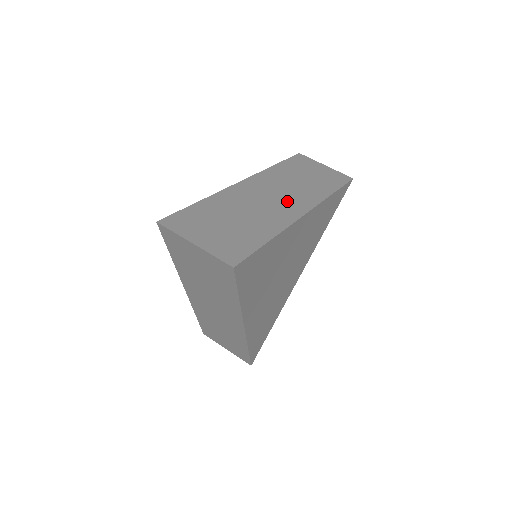
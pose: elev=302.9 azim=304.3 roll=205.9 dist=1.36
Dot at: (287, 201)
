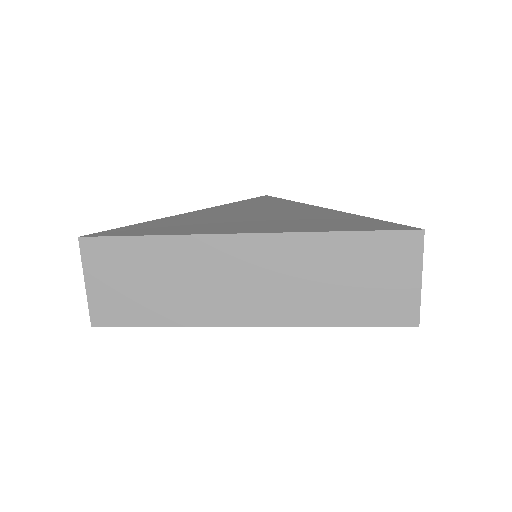
Dot at: (249, 298)
